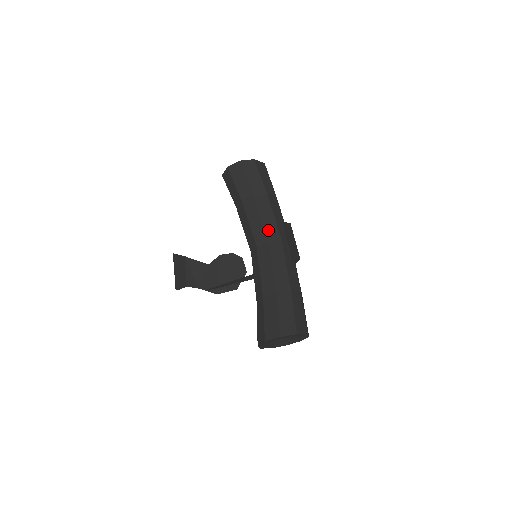
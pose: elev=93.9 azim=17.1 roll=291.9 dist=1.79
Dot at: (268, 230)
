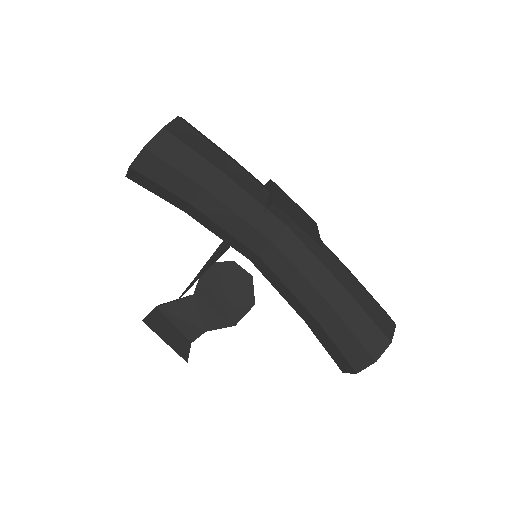
Dot at: (261, 226)
